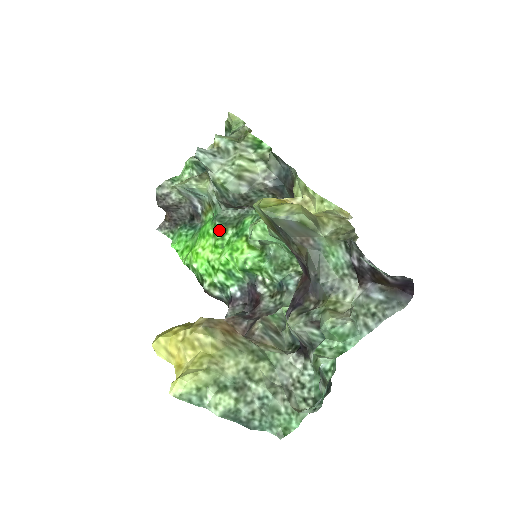
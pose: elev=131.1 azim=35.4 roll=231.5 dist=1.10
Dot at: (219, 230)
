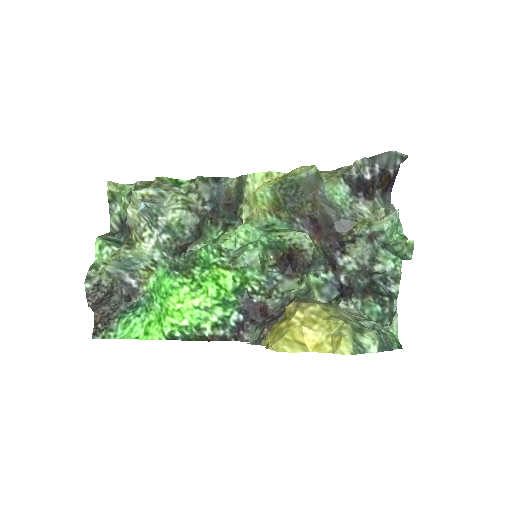
Dot at: (184, 276)
